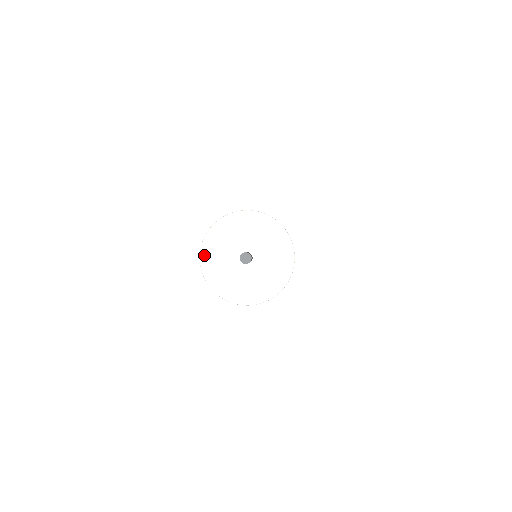
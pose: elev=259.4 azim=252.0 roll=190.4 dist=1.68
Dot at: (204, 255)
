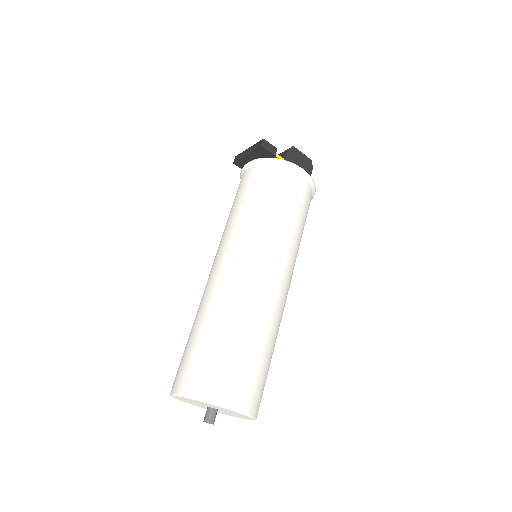
Dot at: occluded
